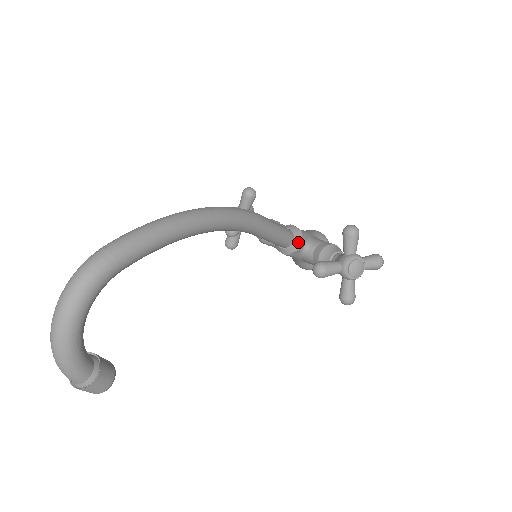
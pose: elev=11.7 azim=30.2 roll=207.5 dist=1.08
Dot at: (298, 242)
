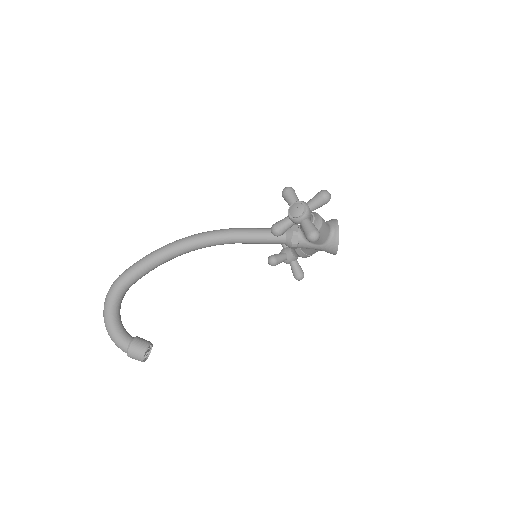
Dot at: (289, 231)
